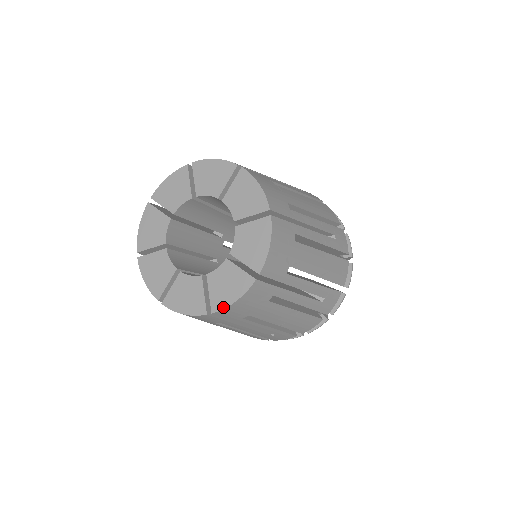
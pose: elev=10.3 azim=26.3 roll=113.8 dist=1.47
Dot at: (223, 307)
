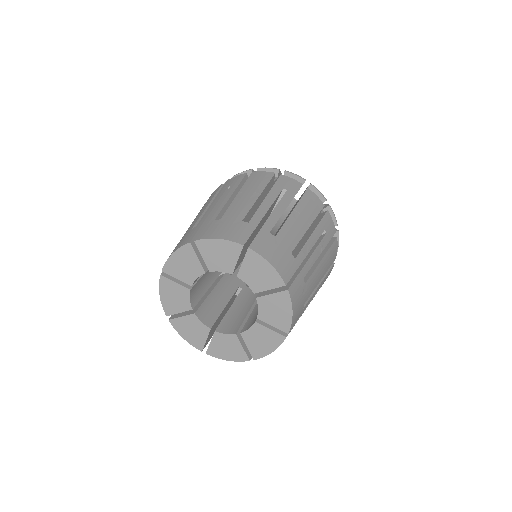
Dot at: (216, 357)
